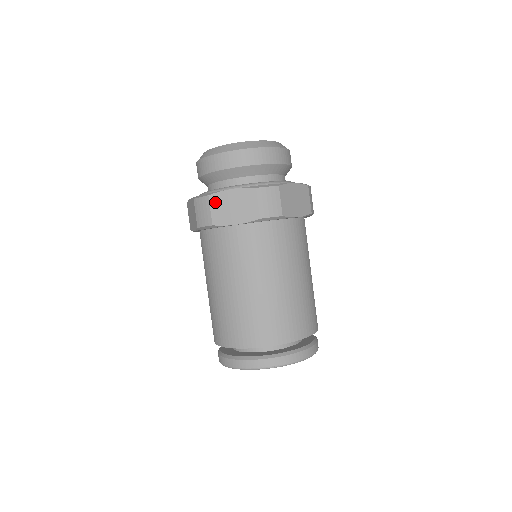
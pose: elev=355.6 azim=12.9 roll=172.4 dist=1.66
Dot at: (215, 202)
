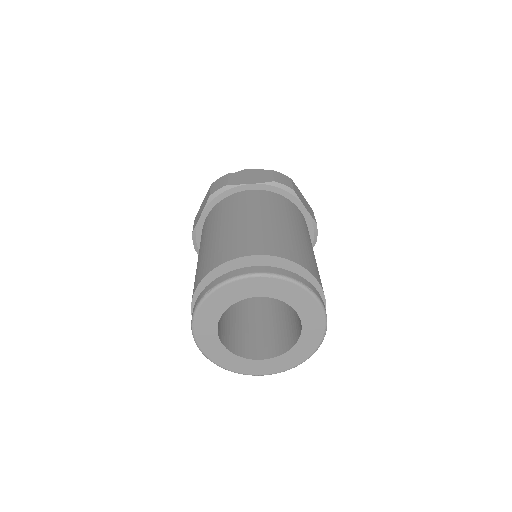
Dot at: occluded
